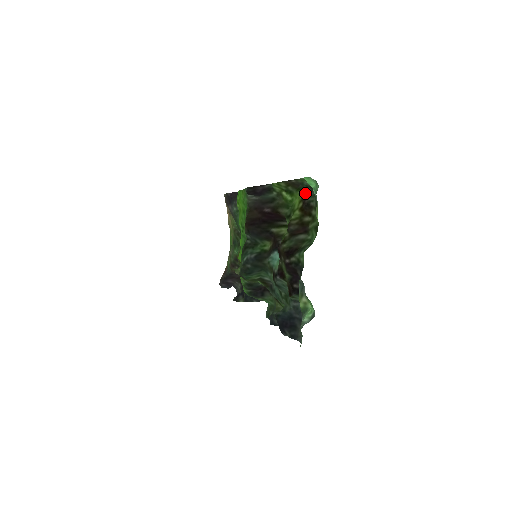
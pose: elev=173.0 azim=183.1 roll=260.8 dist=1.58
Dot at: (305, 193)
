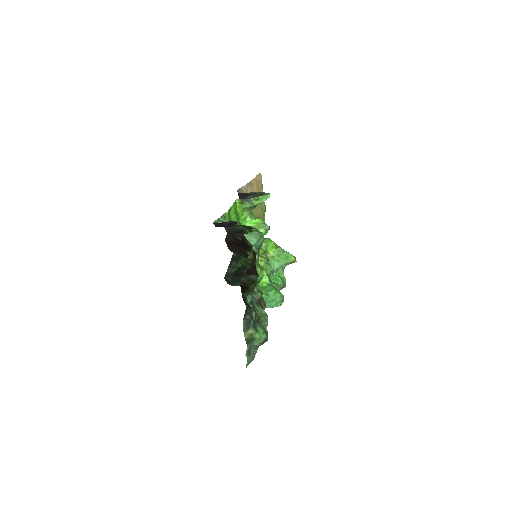
Dot at: occluded
